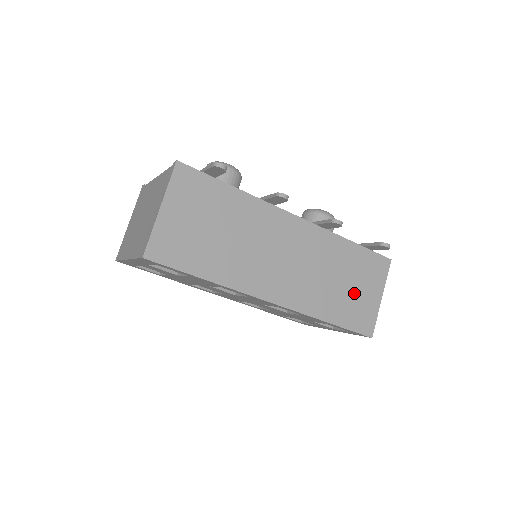
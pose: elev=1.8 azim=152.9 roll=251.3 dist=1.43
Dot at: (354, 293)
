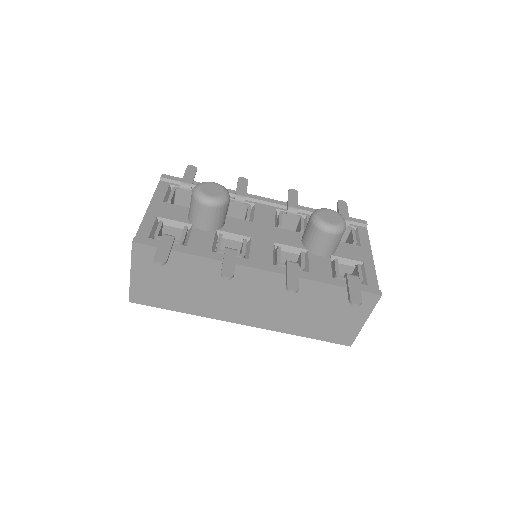
Dot at: (330, 319)
